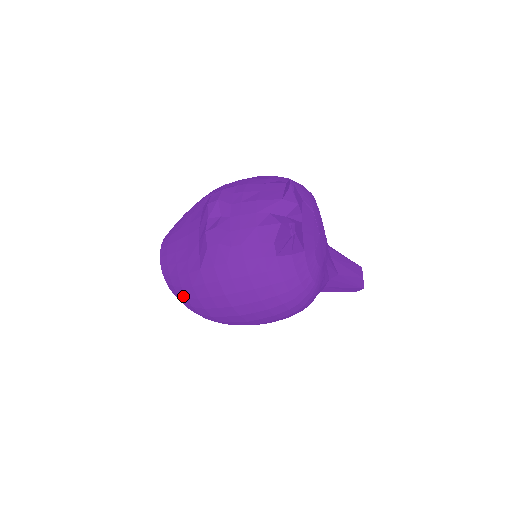
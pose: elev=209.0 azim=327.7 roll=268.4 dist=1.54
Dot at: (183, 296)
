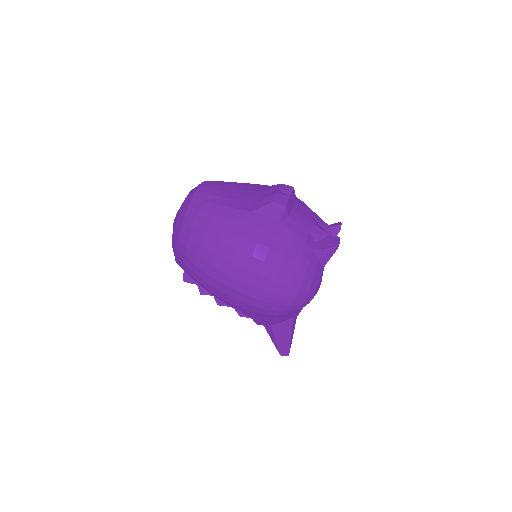
Dot at: (205, 222)
